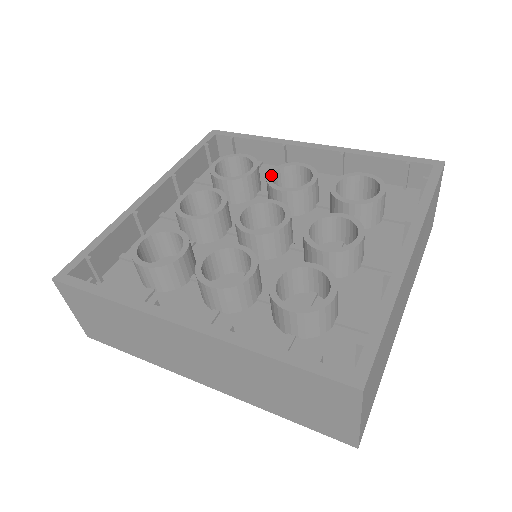
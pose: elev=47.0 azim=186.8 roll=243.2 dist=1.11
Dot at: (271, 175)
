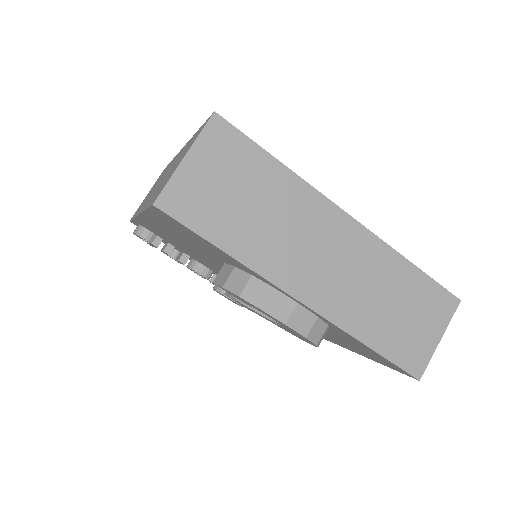
Dot at: occluded
